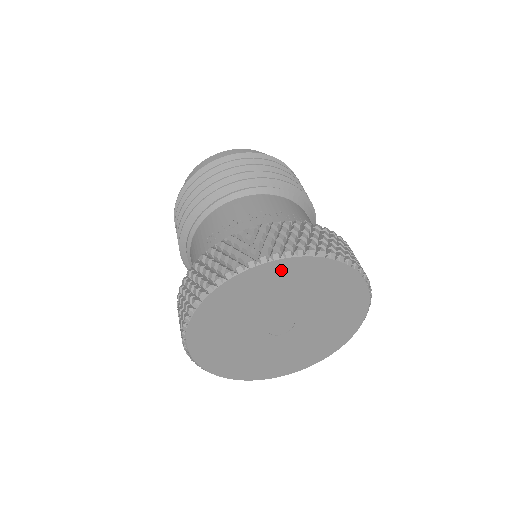
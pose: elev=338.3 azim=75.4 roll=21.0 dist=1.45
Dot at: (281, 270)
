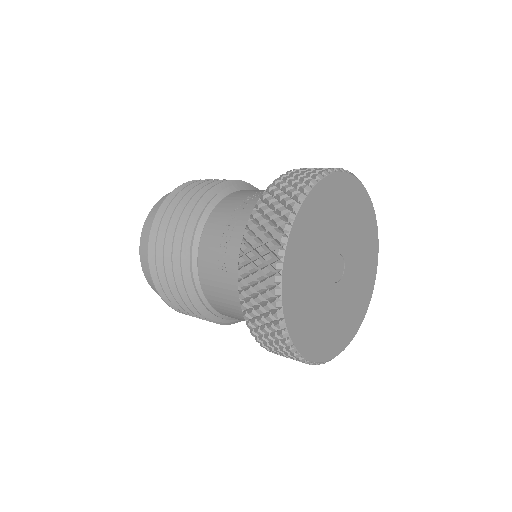
Dot at: (308, 215)
